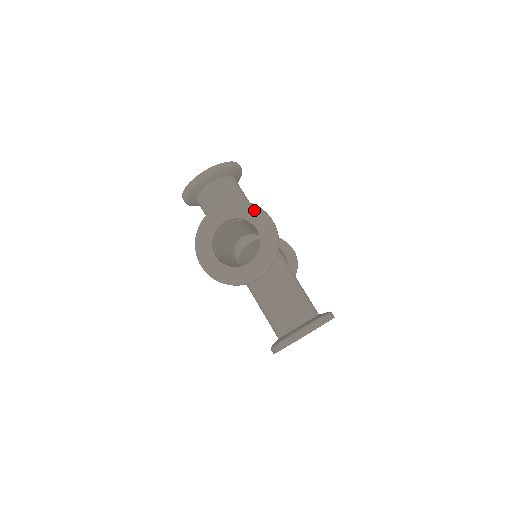
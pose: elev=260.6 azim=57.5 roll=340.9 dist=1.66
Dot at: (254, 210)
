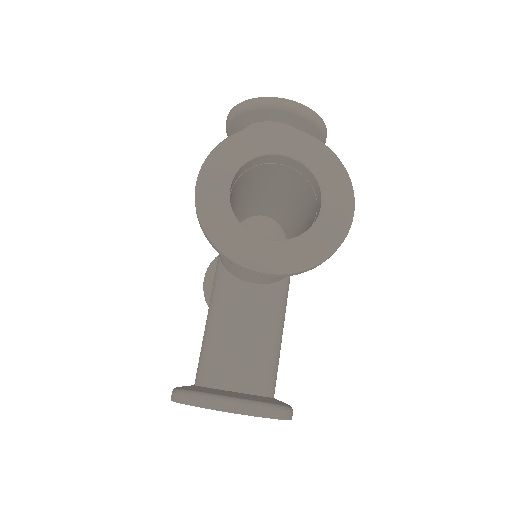
Dot at: (339, 176)
